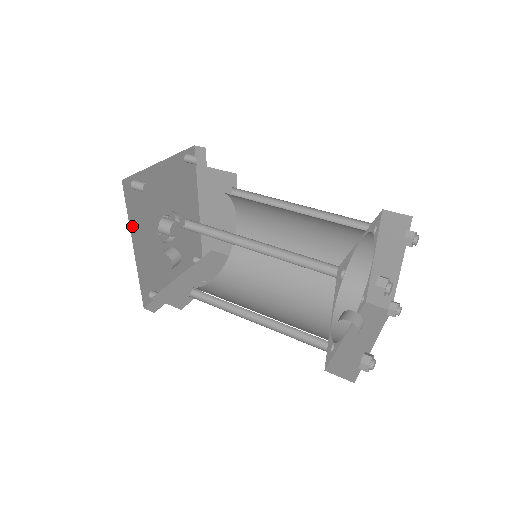
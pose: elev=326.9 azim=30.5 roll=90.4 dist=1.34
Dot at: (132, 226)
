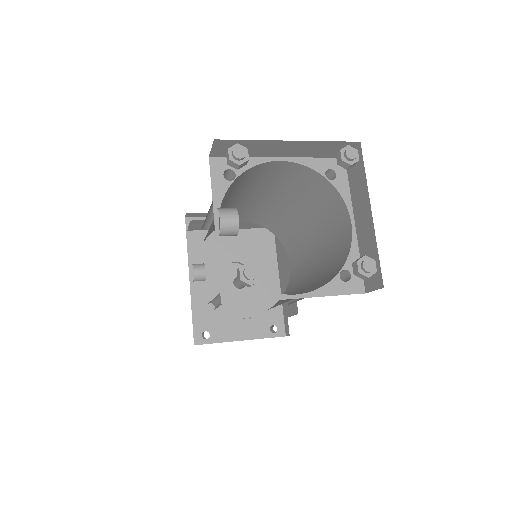
Dot at: (191, 258)
